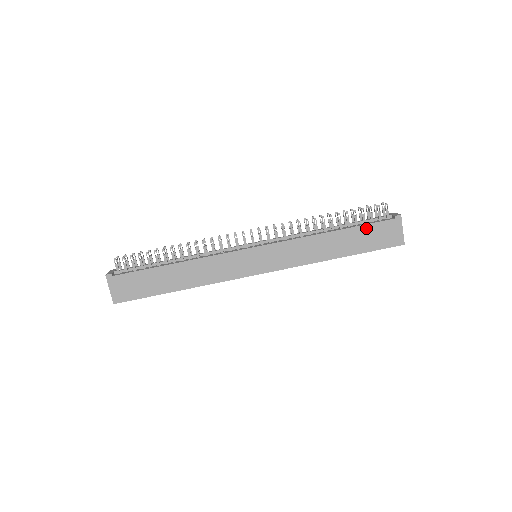
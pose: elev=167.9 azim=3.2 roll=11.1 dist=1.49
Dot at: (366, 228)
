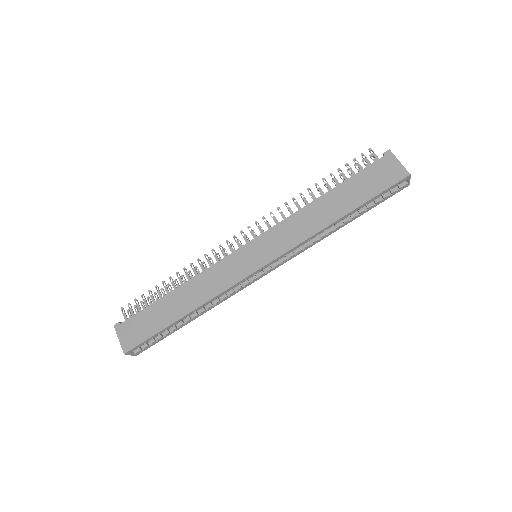
Dot at: (357, 177)
